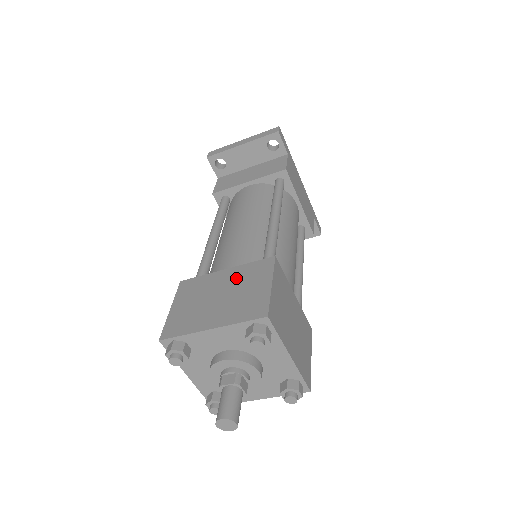
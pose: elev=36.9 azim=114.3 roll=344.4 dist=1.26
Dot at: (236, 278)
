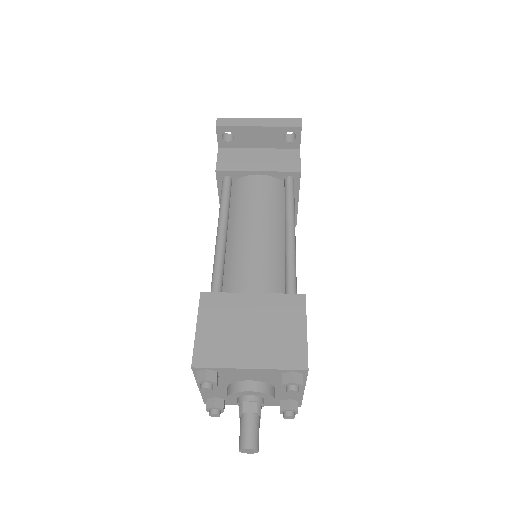
Dot at: (267, 310)
